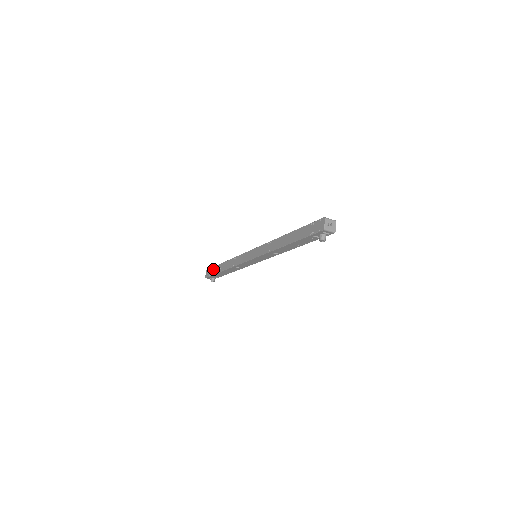
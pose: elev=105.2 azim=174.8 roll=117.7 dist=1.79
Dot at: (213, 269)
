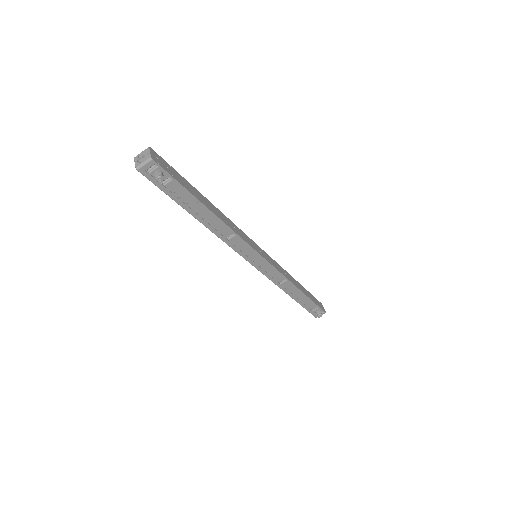
Dot at: occluded
